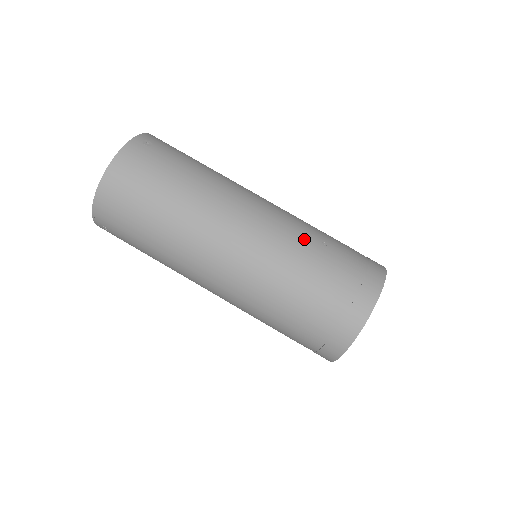
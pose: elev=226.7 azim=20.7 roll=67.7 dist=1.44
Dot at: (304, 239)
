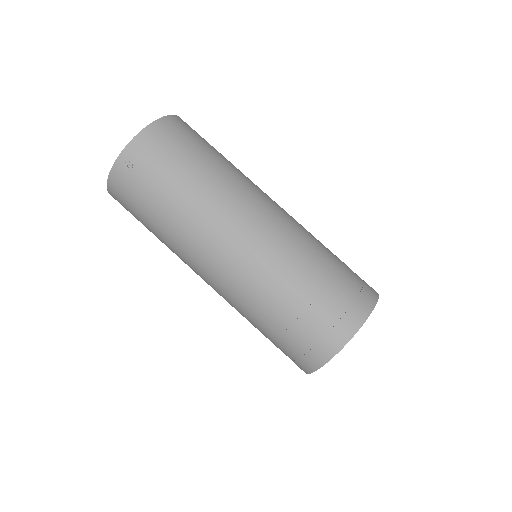
Dot at: occluded
